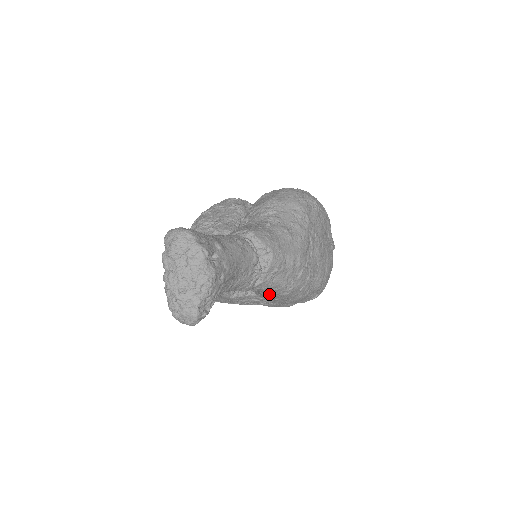
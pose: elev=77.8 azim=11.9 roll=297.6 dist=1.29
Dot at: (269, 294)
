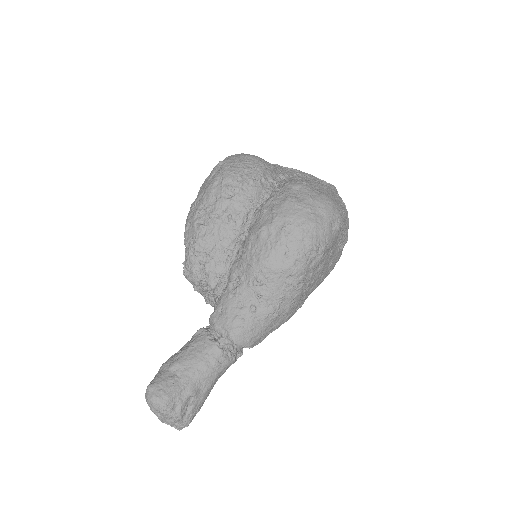
Dot at: occluded
